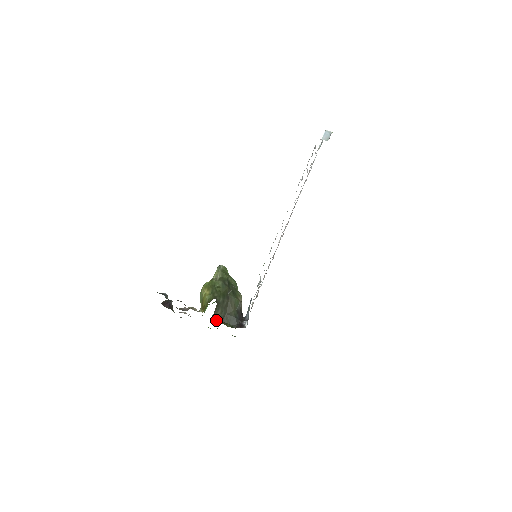
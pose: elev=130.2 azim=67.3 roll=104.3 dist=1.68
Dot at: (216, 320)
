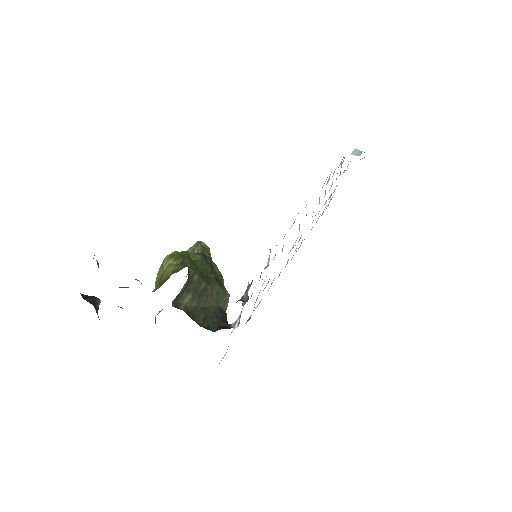
Dot at: (180, 309)
